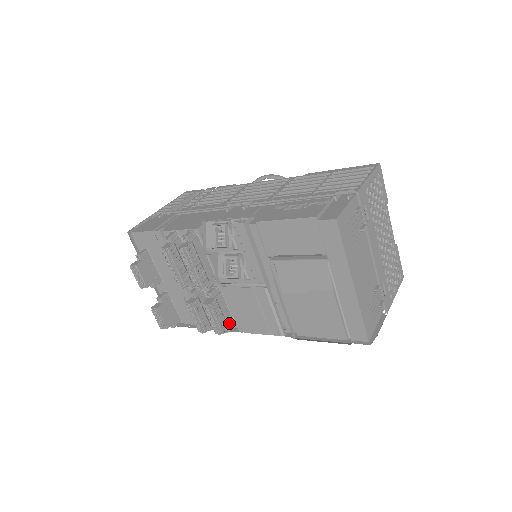
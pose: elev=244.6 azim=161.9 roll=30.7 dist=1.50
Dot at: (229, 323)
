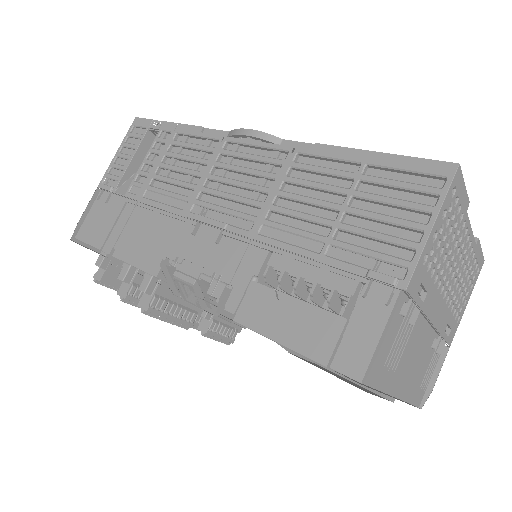
Dot at: occluded
